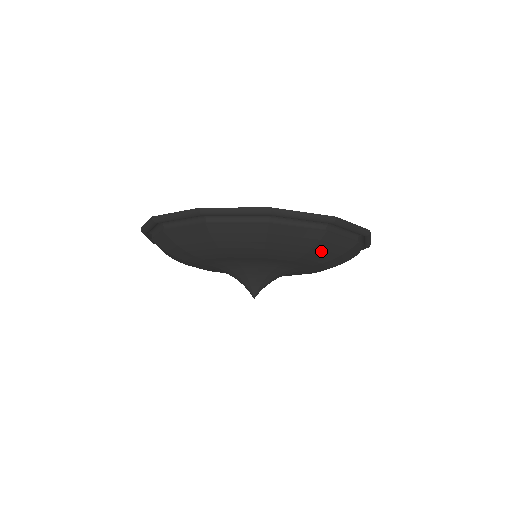
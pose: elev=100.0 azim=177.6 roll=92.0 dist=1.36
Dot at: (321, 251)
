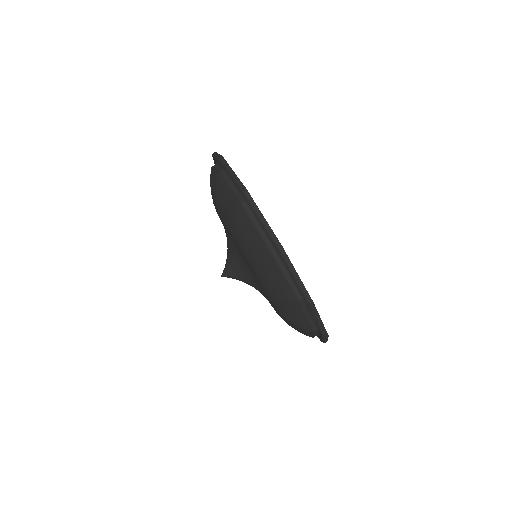
Dot at: (284, 307)
